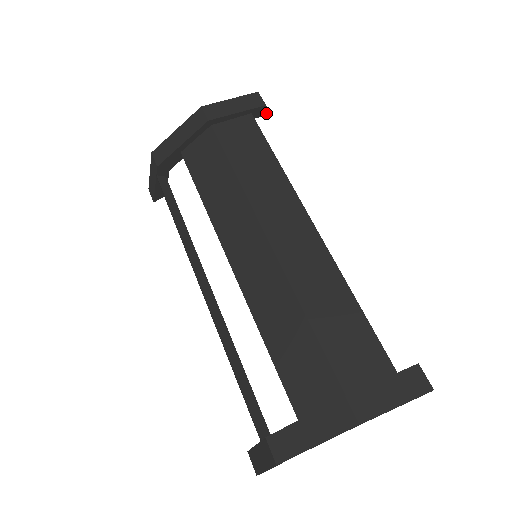
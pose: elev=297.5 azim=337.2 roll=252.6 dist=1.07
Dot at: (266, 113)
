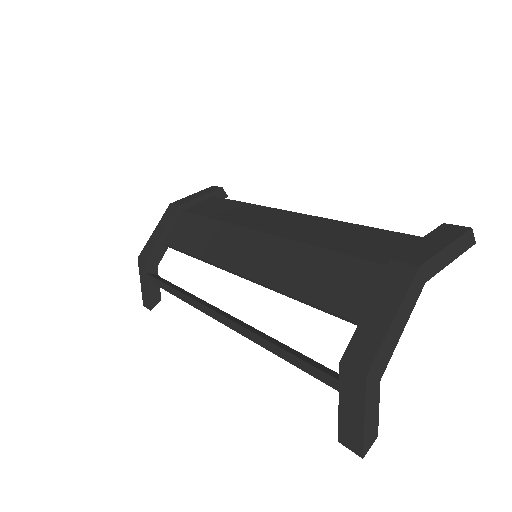
Dot at: (225, 196)
